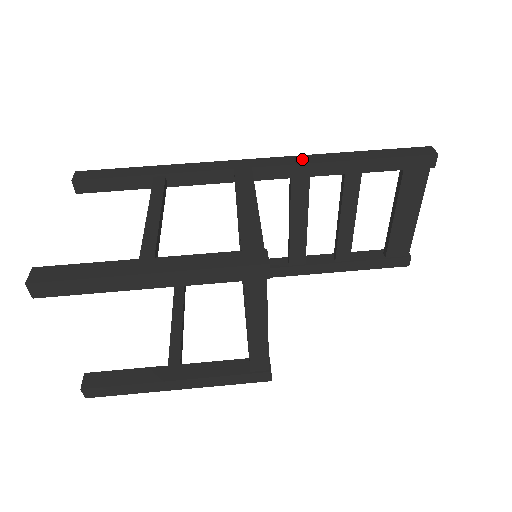
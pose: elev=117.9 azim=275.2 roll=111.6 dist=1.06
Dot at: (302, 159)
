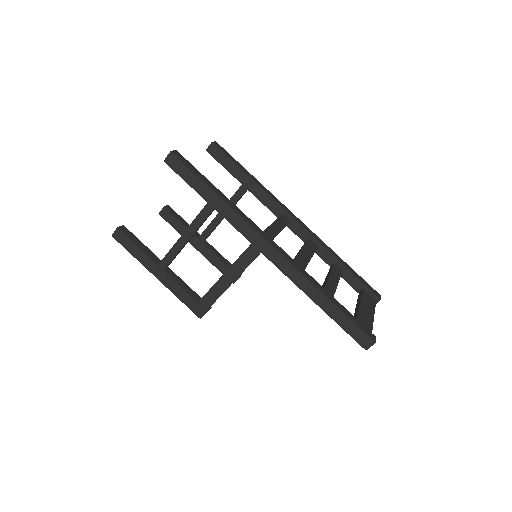
Dot at: (294, 275)
